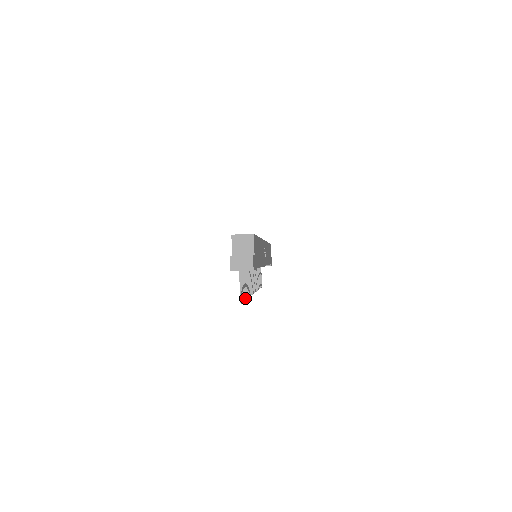
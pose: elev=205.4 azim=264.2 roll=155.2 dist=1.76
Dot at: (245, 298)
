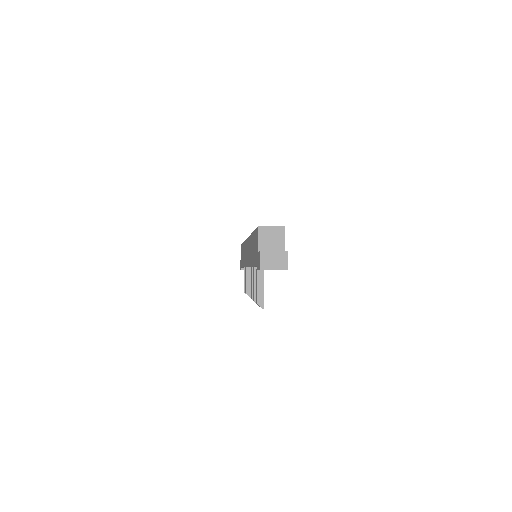
Dot at: occluded
